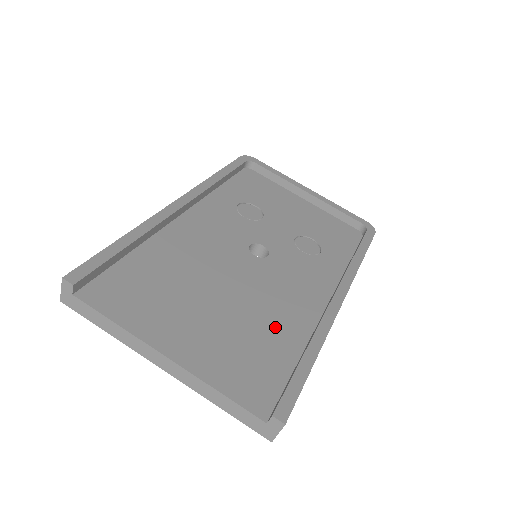
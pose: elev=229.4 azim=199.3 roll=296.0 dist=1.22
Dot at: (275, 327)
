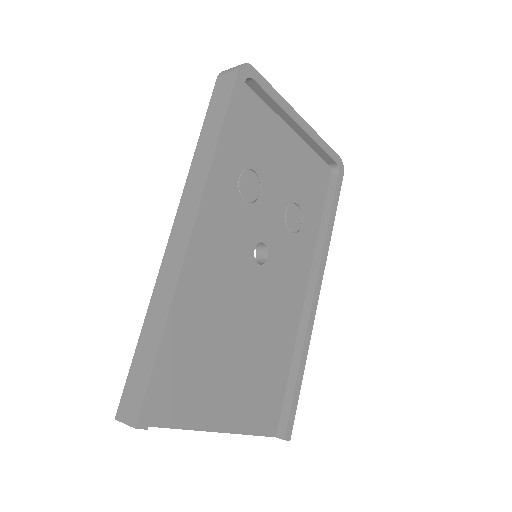
Dot at: (276, 348)
